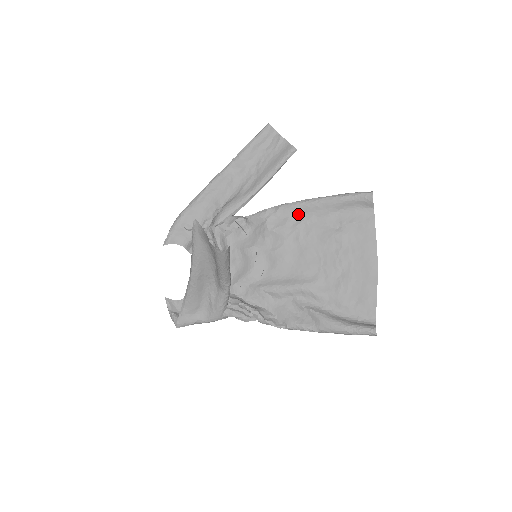
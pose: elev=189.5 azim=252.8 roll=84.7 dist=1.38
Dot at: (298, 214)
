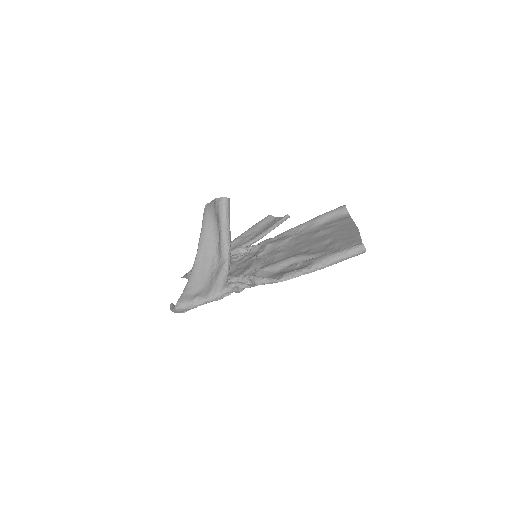
Dot at: (291, 234)
